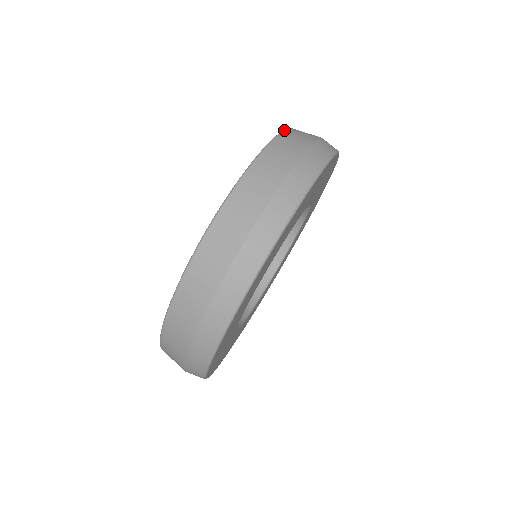
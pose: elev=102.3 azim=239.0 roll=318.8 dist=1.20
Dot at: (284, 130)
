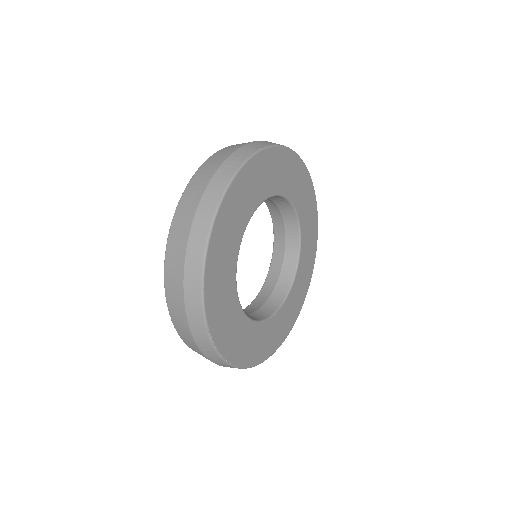
Dot at: occluded
